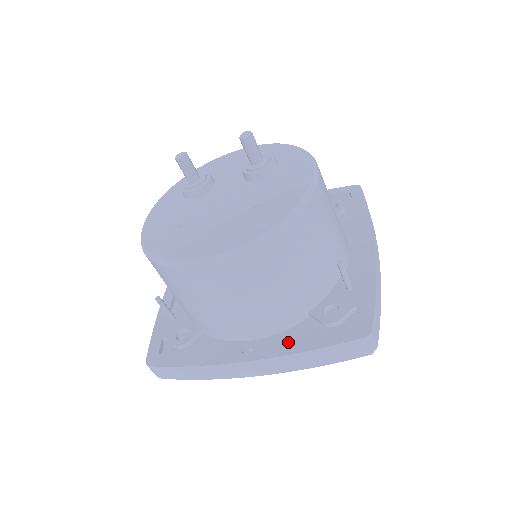
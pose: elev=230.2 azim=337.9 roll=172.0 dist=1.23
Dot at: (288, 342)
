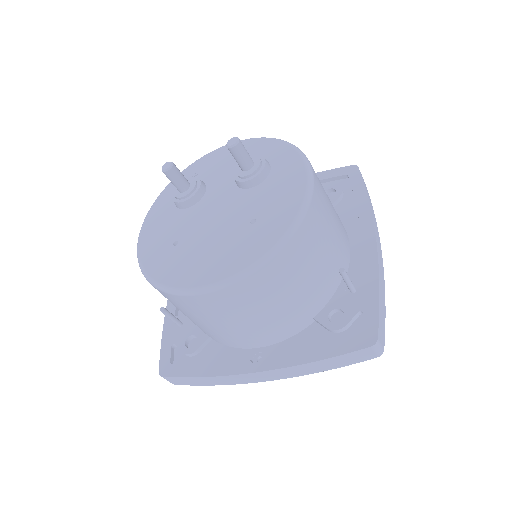
Dot at: (296, 351)
